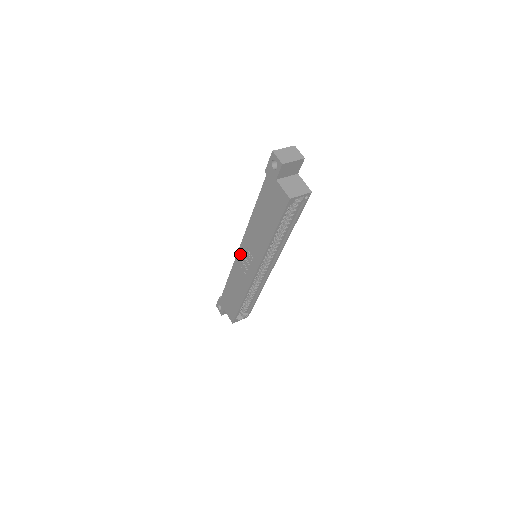
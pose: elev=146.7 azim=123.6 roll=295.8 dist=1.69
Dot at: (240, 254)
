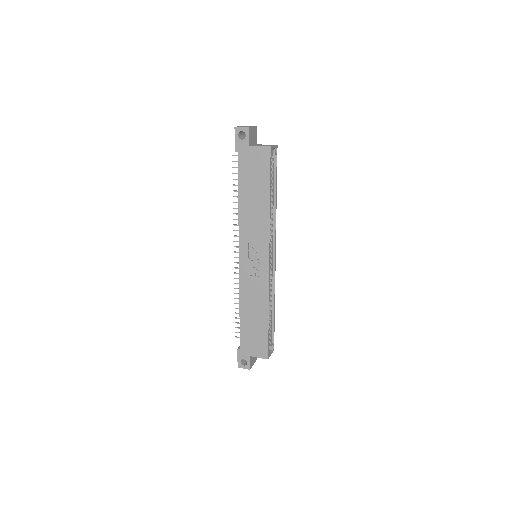
Dot at: (243, 262)
